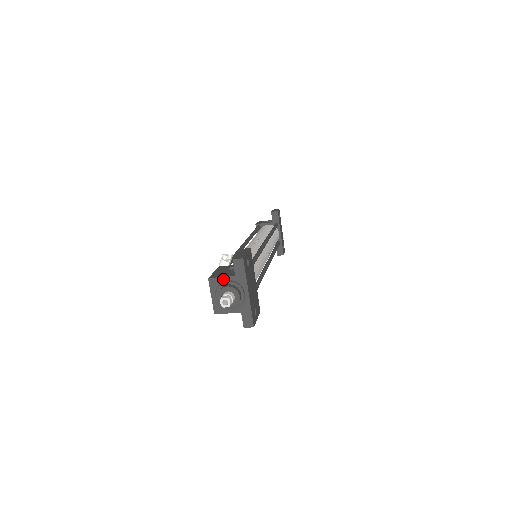
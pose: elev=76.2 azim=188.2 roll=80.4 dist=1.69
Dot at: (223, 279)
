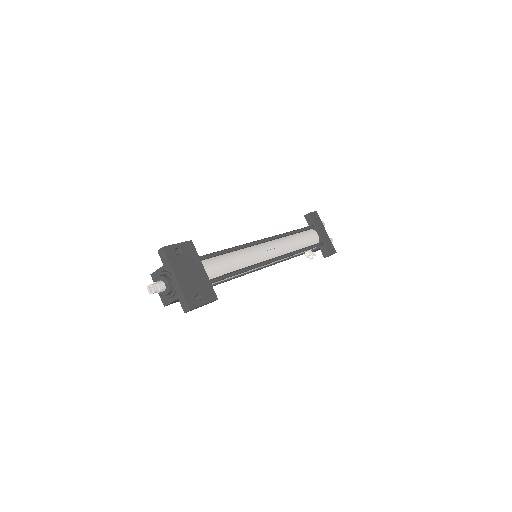
Dot at: (158, 271)
